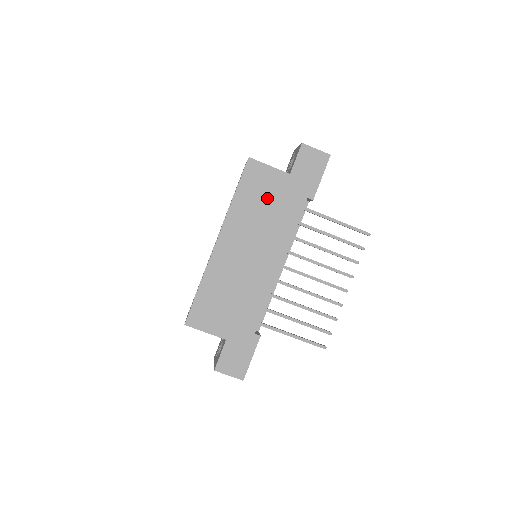
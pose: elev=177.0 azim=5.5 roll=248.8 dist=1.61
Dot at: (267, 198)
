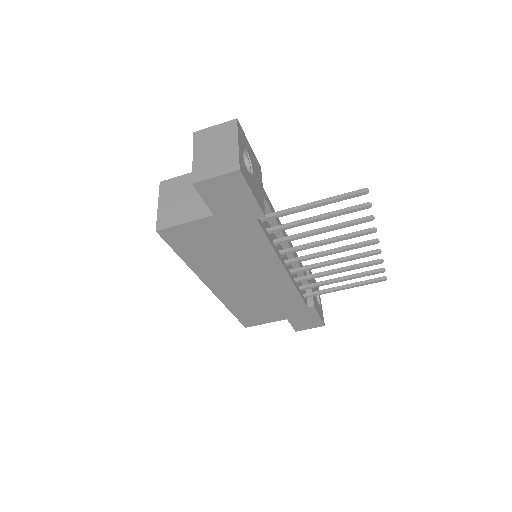
Dot at: (215, 244)
